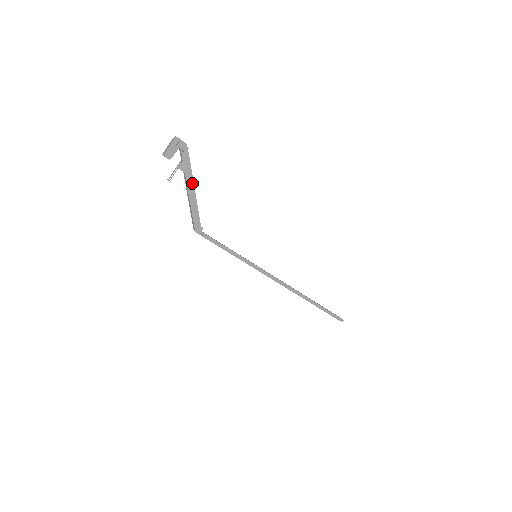
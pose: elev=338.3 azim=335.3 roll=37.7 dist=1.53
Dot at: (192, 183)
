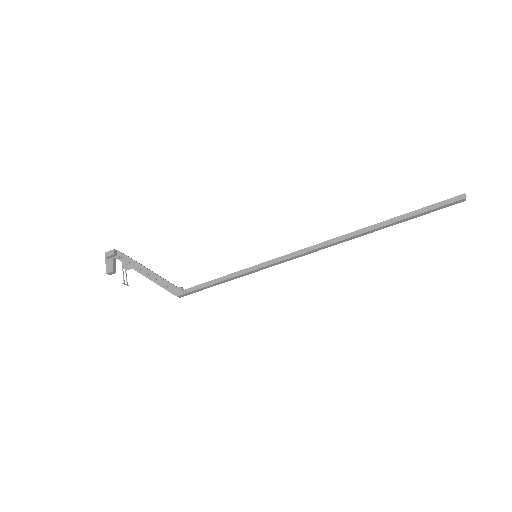
Dot at: (142, 267)
